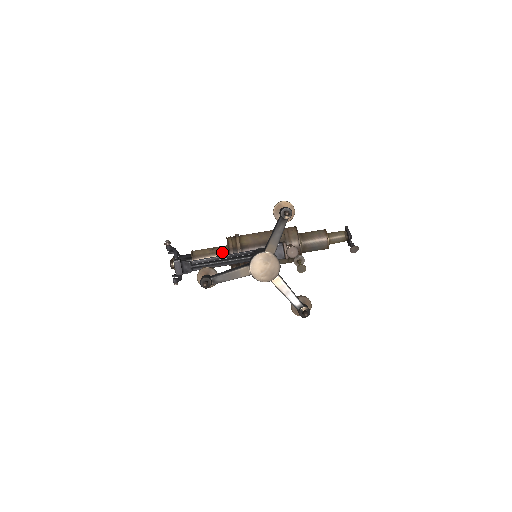
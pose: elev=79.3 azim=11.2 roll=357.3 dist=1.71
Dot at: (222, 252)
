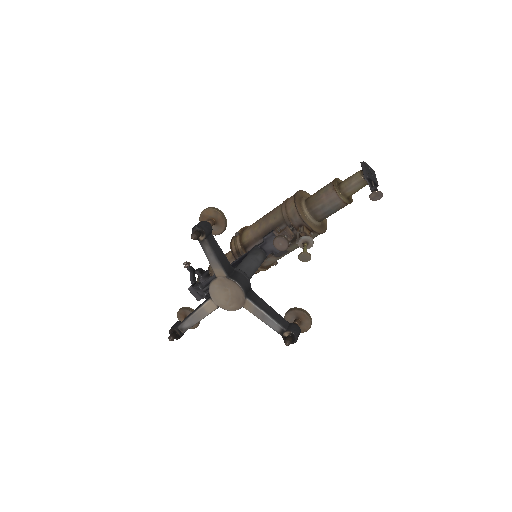
Dot at: occluded
